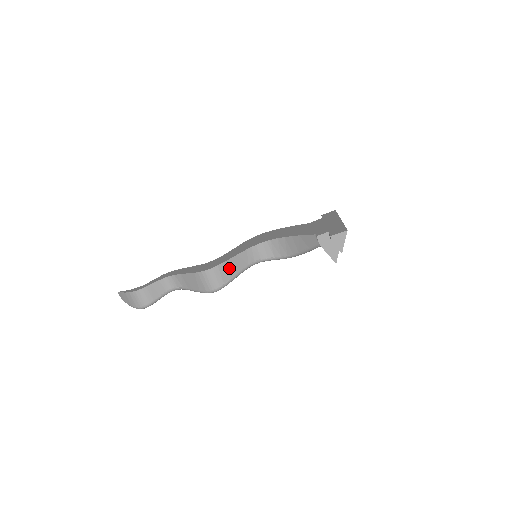
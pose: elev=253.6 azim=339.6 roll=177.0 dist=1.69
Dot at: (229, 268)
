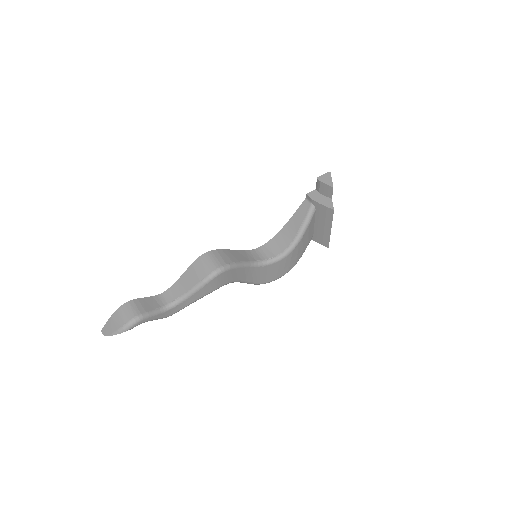
Dot at: (229, 255)
